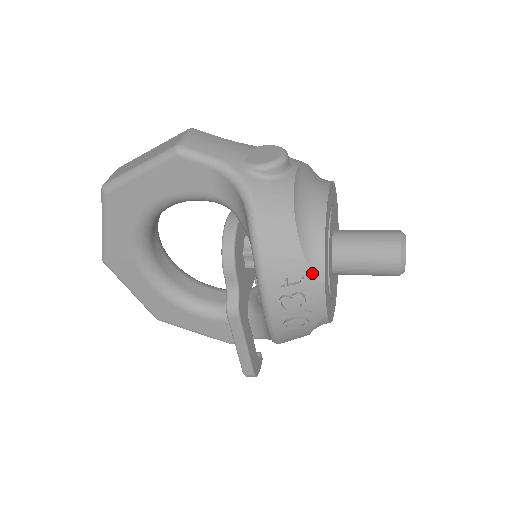
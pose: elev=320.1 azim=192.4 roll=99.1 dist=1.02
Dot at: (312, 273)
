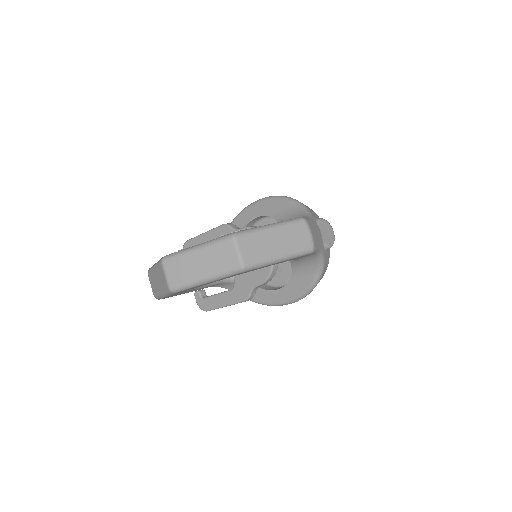
Dot at: occluded
